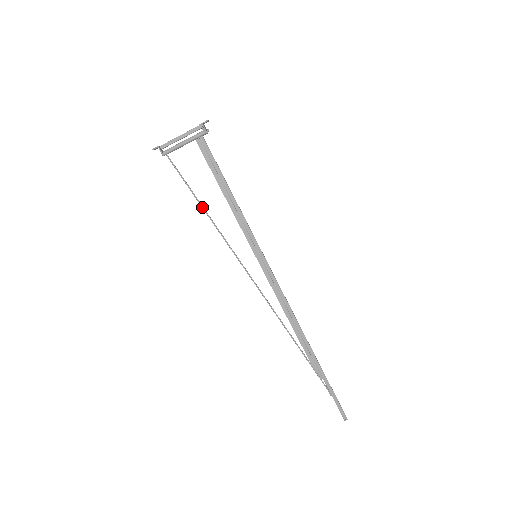
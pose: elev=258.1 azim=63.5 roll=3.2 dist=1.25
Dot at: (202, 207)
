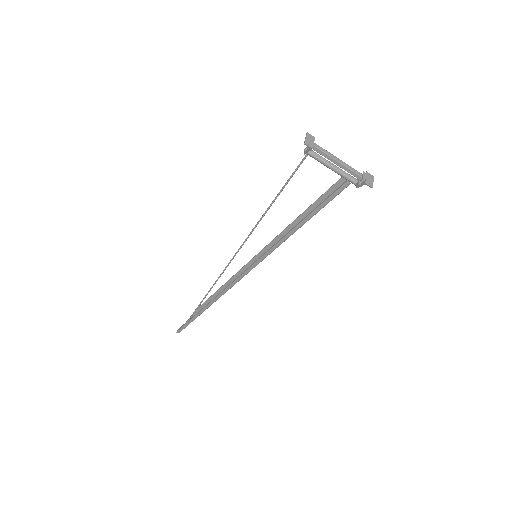
Dot at: (271, 204)
